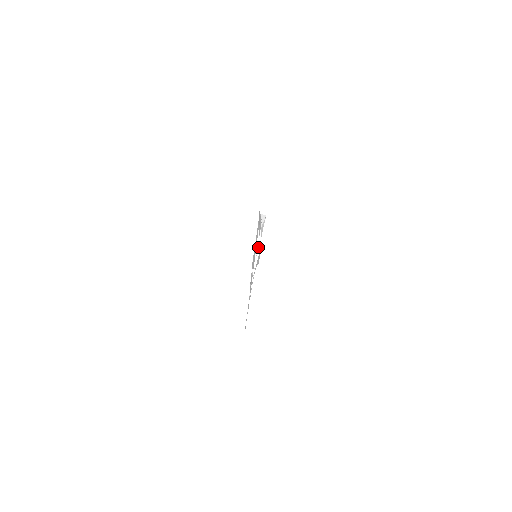
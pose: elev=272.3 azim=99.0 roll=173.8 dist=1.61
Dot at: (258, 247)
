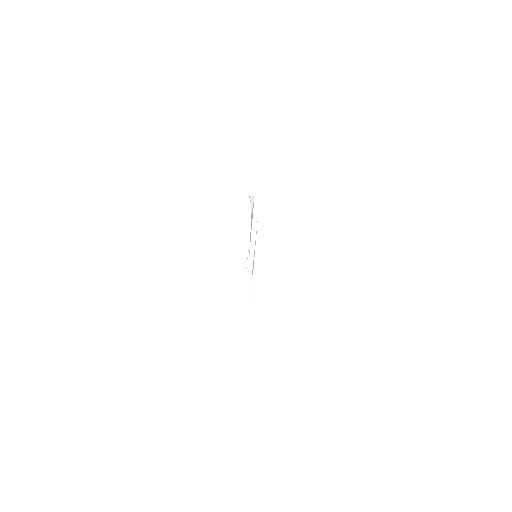
Dot at: (256, 244)
